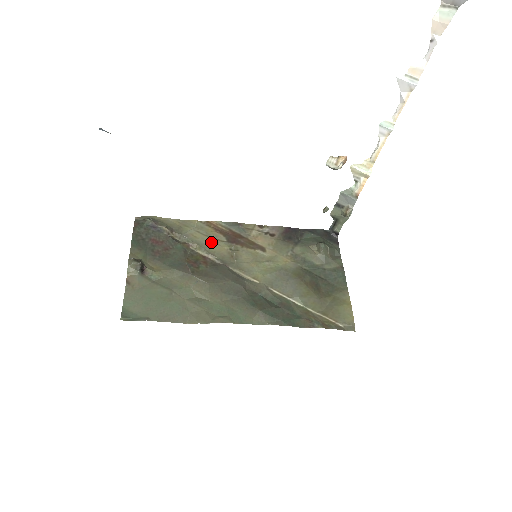
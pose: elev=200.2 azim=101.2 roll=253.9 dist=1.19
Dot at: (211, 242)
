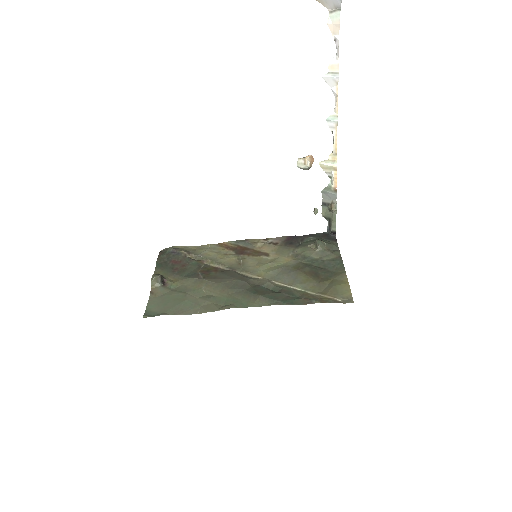
Dot at: (221, 256)
